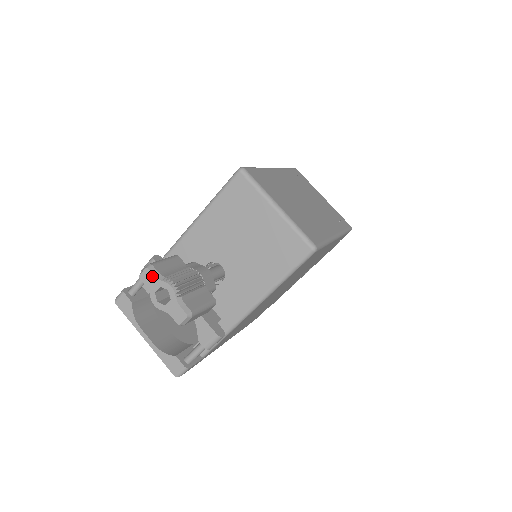
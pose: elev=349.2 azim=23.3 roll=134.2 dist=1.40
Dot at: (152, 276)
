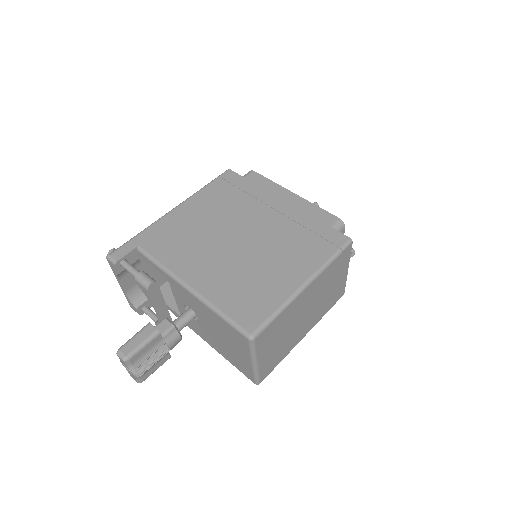
Dot at: (125, 364)
